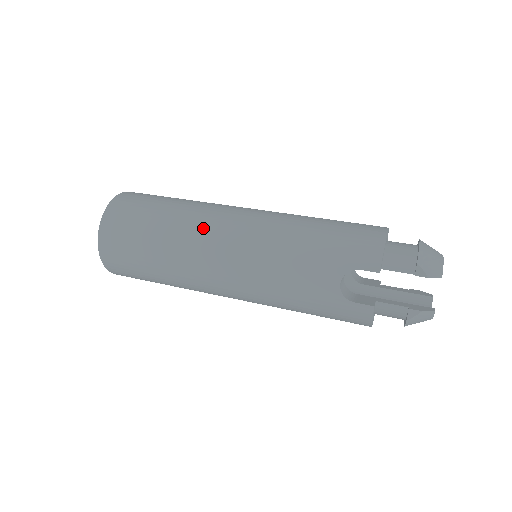
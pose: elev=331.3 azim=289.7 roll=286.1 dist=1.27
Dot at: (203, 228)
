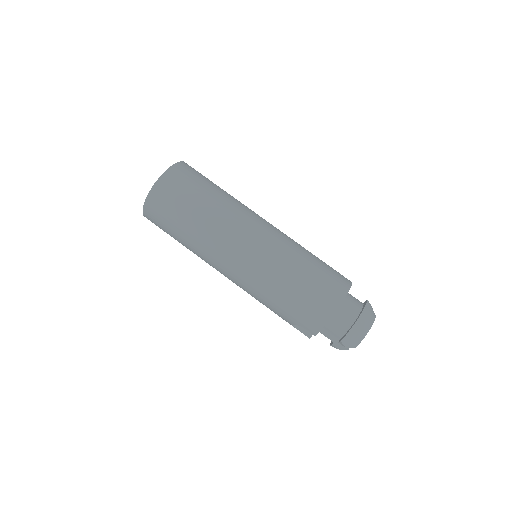
Dot at: (214, 252)
